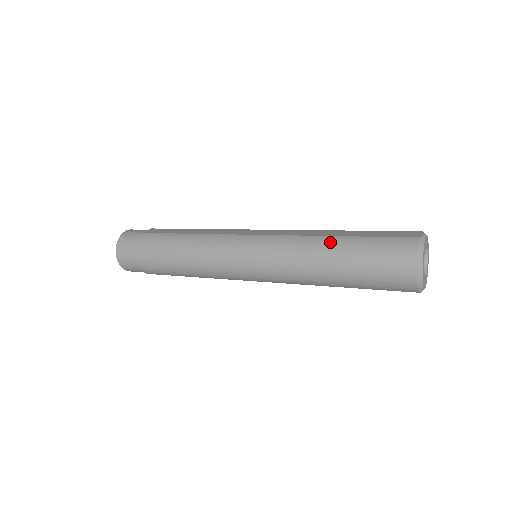
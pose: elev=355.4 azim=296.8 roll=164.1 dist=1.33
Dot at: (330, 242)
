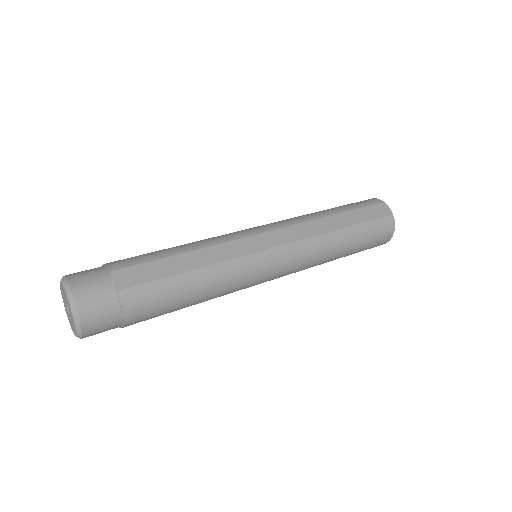
Dot at: (342, 237)
